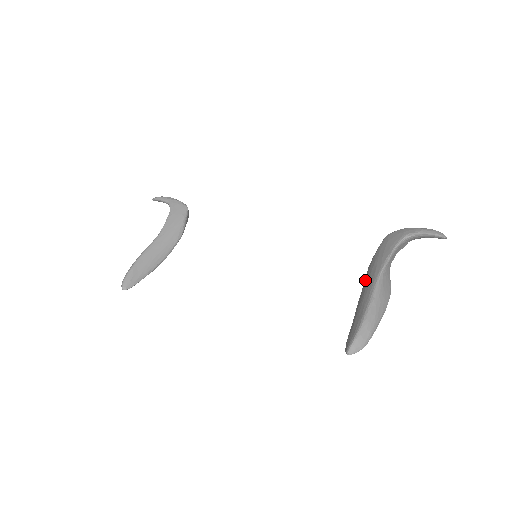
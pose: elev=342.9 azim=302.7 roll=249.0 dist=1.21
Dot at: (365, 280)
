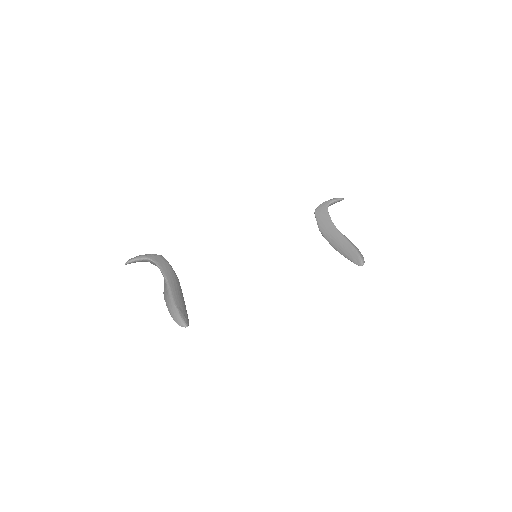
Dot at: (327, 235)
